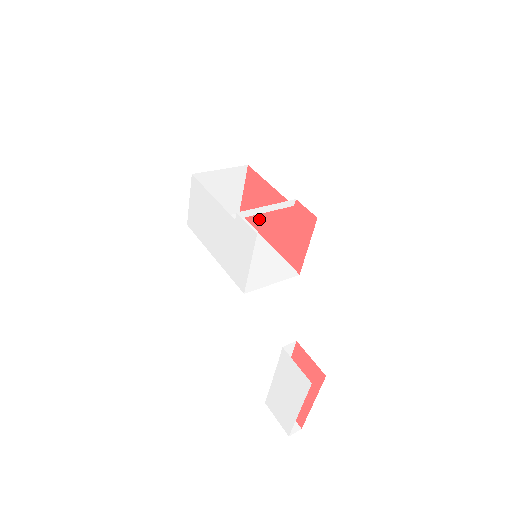
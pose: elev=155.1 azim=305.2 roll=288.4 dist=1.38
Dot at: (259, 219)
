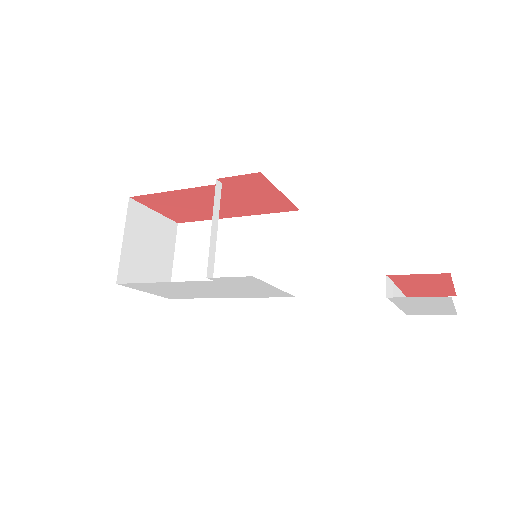
Dot at: (203, 214)
